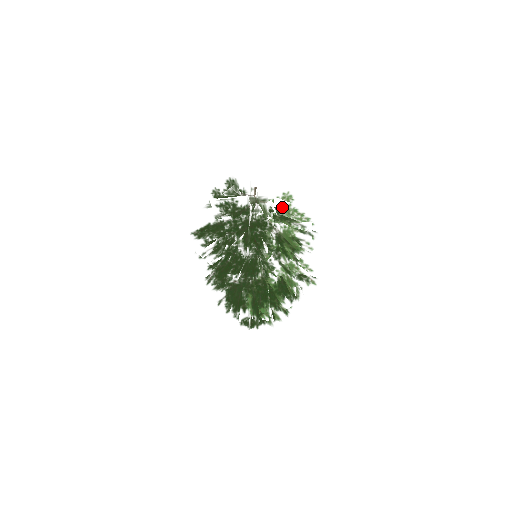
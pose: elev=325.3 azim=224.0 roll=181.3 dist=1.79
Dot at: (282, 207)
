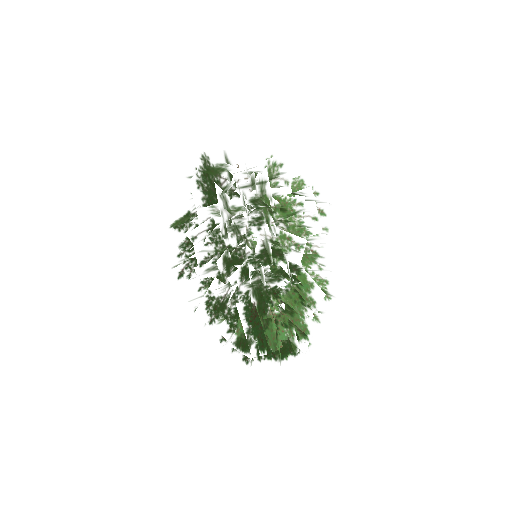
Dot at: occluded
